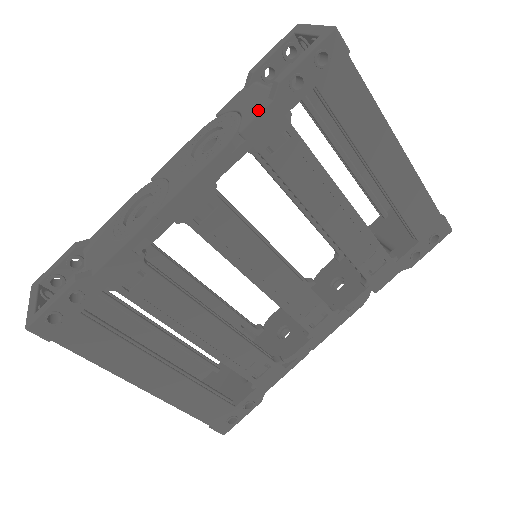
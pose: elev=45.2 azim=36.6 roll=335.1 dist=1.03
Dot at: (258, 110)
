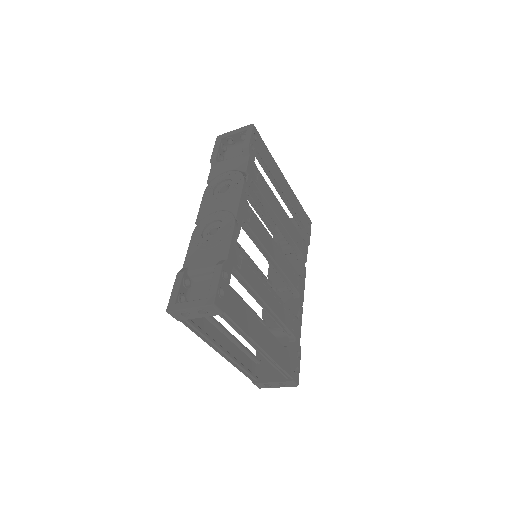
Dot at: (245, 162)
